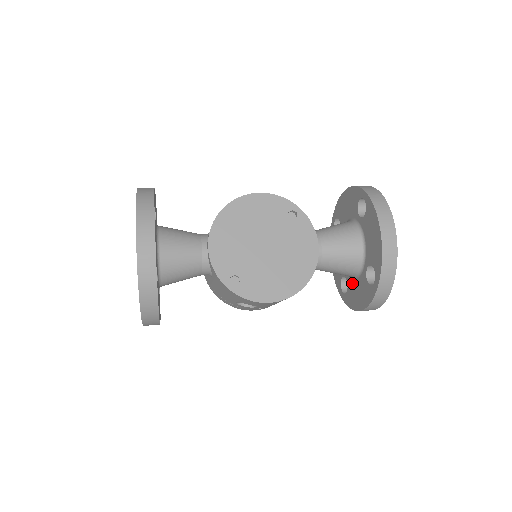
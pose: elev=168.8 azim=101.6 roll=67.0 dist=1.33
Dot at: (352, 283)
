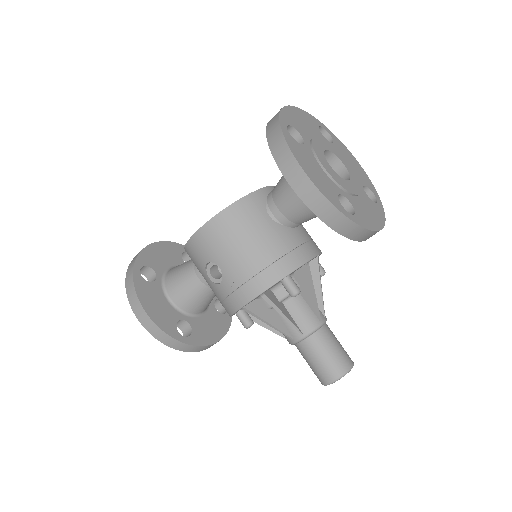
Dot at: occluded
